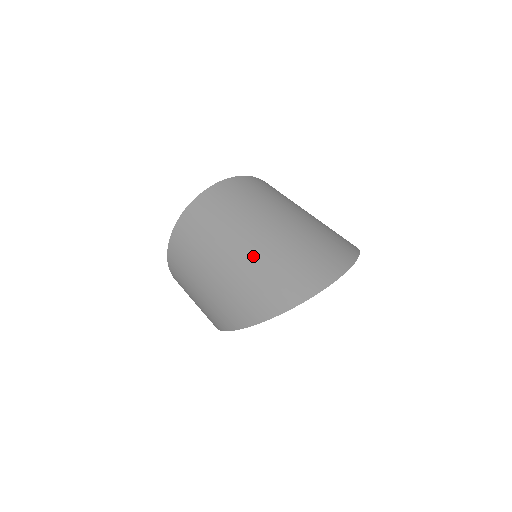
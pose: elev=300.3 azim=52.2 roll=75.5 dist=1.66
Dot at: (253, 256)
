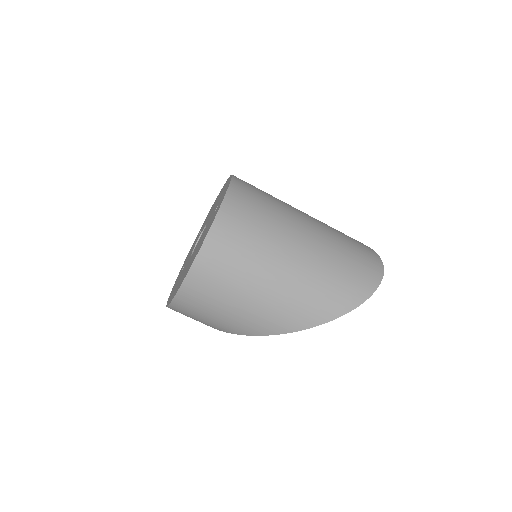
Dot at: (320, 256)
